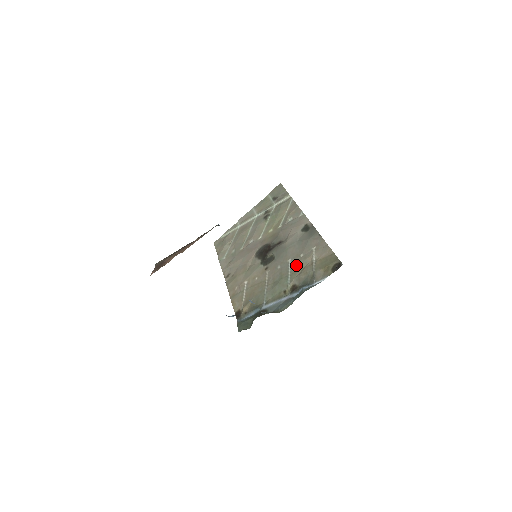
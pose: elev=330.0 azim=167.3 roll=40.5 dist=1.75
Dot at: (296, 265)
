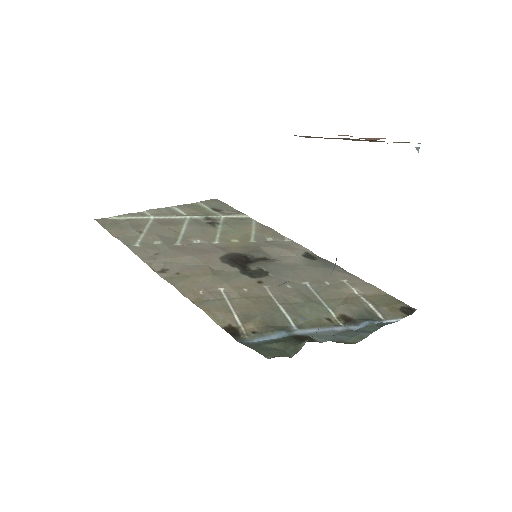
Dot at: (327, 291)
